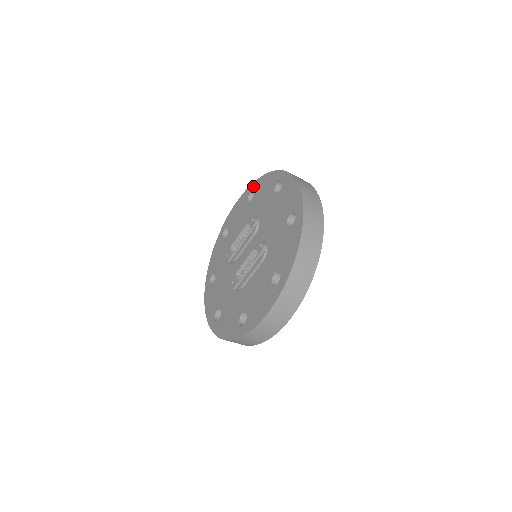
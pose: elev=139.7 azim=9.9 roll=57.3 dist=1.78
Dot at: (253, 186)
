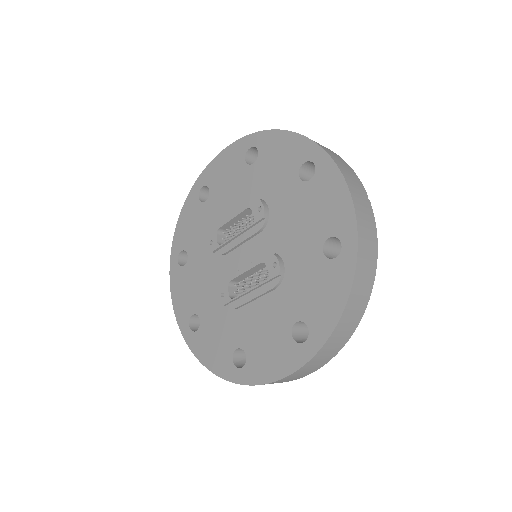
Dot at: (256, 139)
